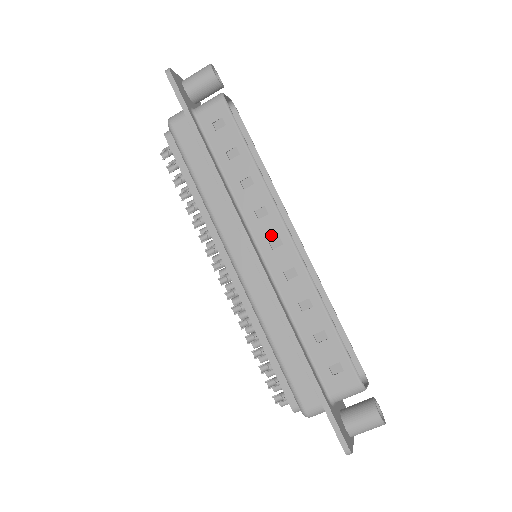
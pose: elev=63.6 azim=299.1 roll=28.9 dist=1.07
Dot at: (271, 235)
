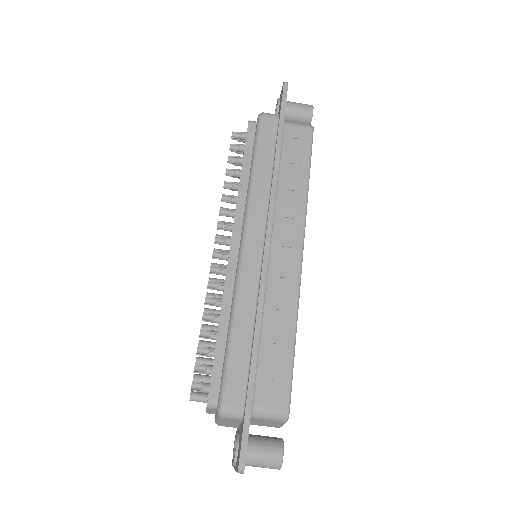
Dot at: (287, 243)
